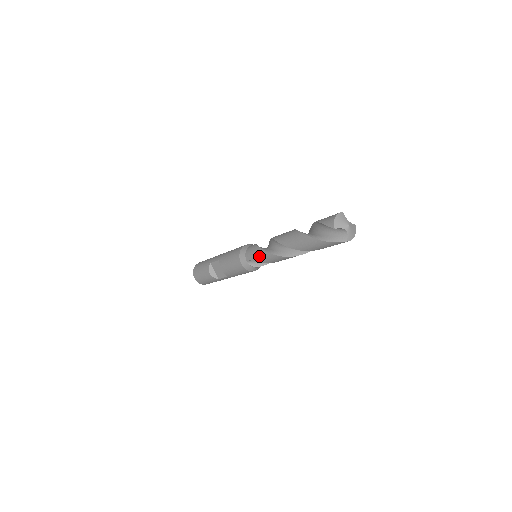
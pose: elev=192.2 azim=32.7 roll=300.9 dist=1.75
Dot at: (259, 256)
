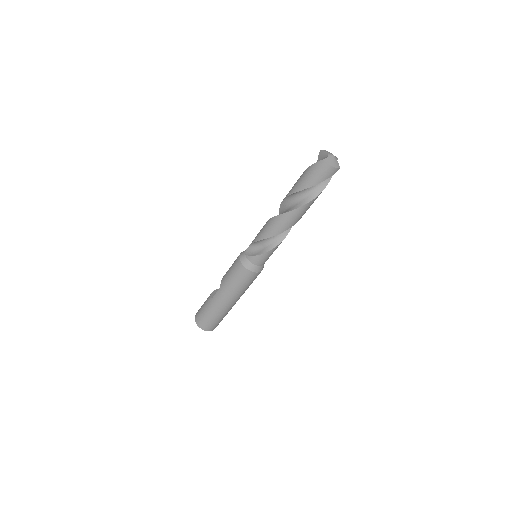
Dot at: occluded
